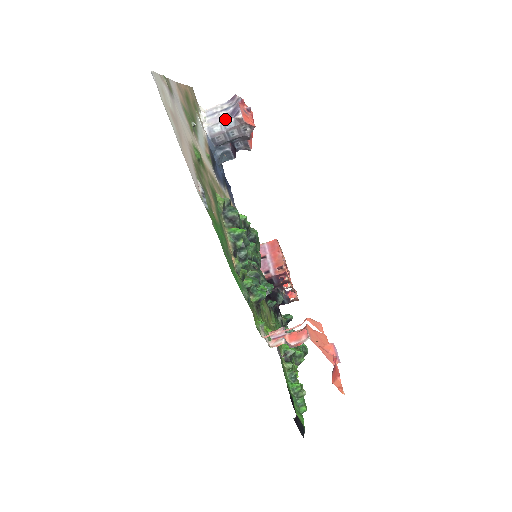
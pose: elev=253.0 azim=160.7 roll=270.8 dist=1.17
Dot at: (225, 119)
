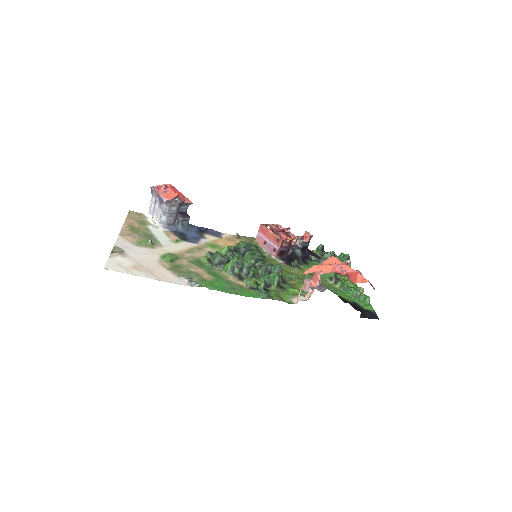
Dot at: (161, 209)
